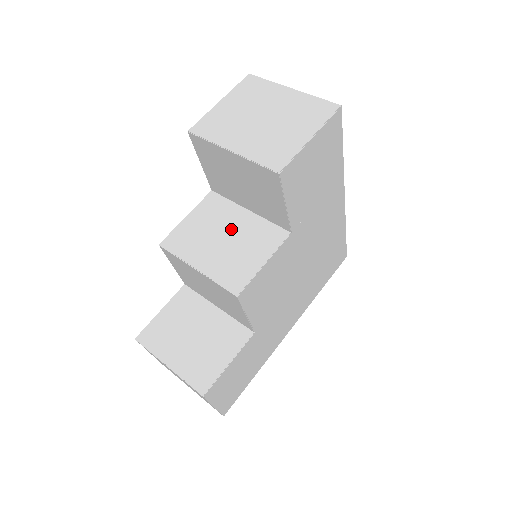
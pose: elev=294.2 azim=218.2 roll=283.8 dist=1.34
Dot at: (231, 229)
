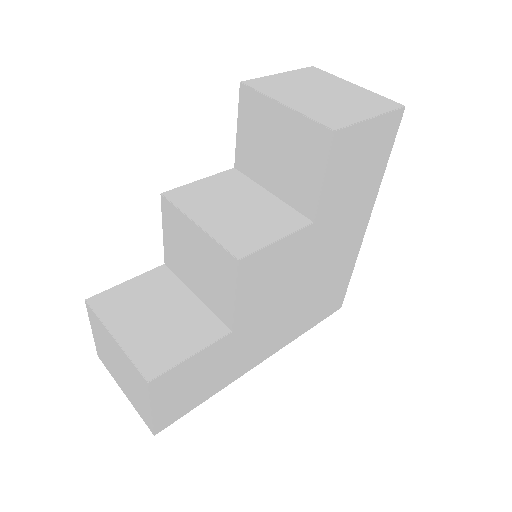
Dot at: (247, 202)
